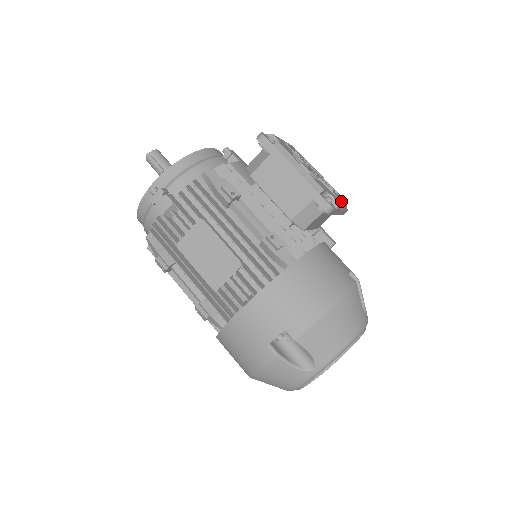
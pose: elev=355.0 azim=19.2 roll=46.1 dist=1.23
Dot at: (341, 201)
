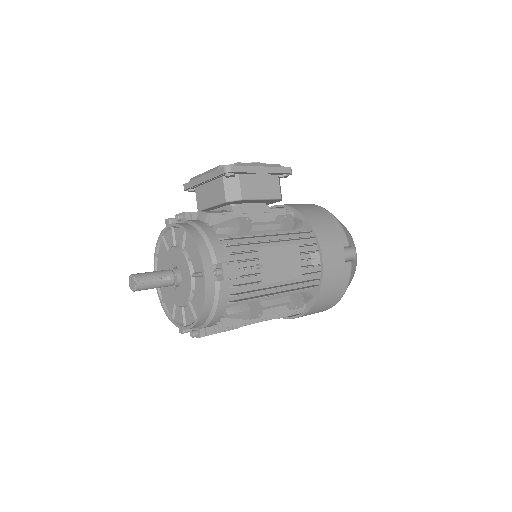
Dot at: occluded
